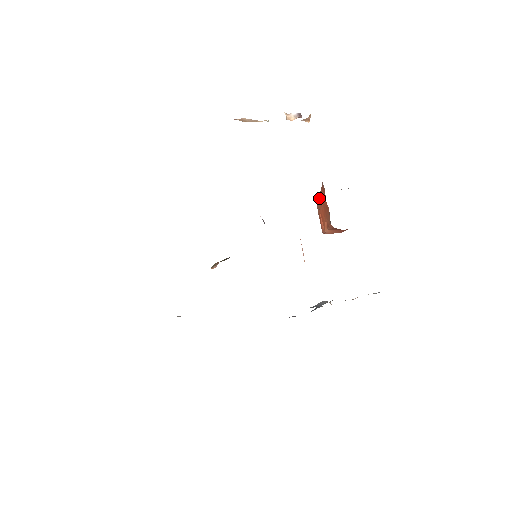
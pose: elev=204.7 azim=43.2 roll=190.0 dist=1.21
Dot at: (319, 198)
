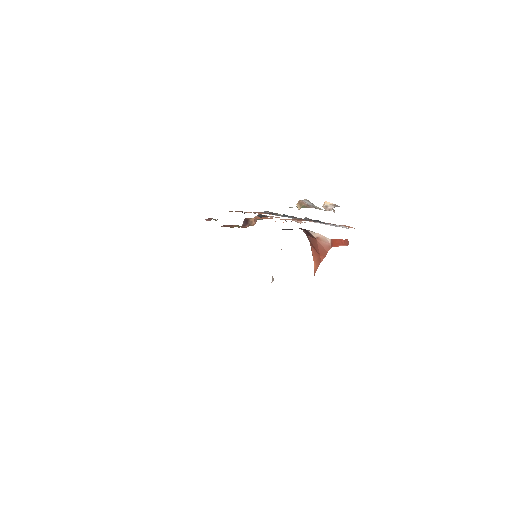
Dot at: occluded
